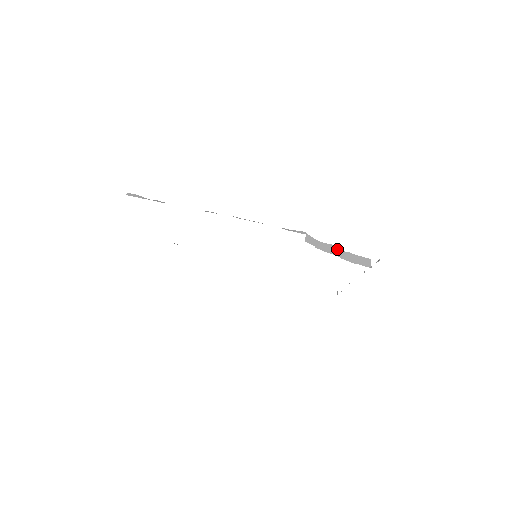
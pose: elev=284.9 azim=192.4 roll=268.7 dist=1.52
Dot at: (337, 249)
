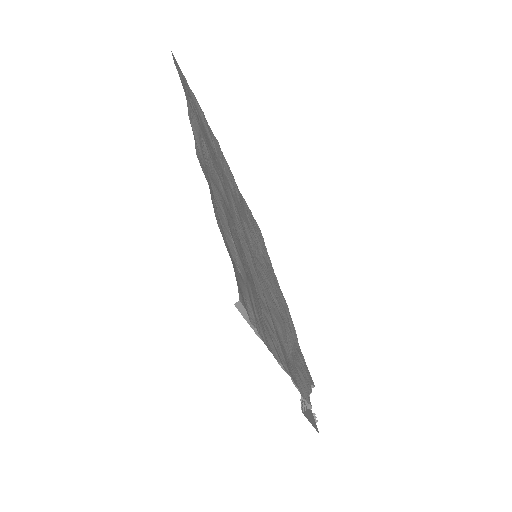
Dot at: occluded
